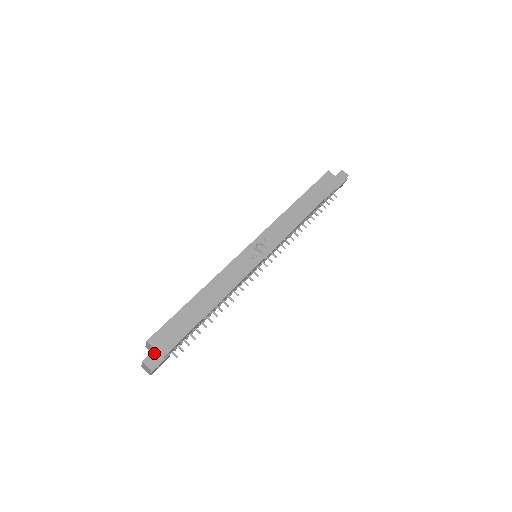
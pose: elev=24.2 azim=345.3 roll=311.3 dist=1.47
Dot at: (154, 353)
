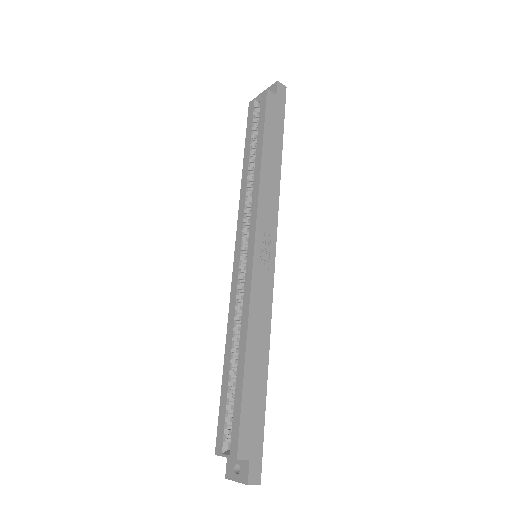
Dot at: (252, 464)
